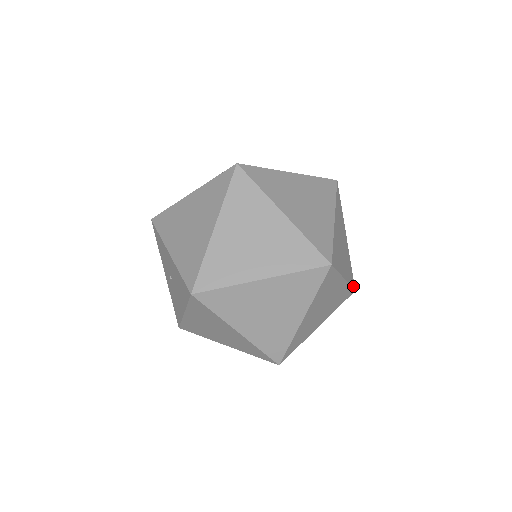
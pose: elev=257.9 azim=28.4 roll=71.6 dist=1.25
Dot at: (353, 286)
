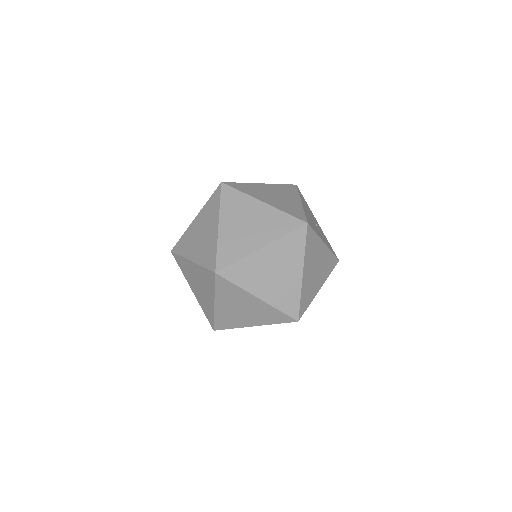
Dot at: (335, 264)
